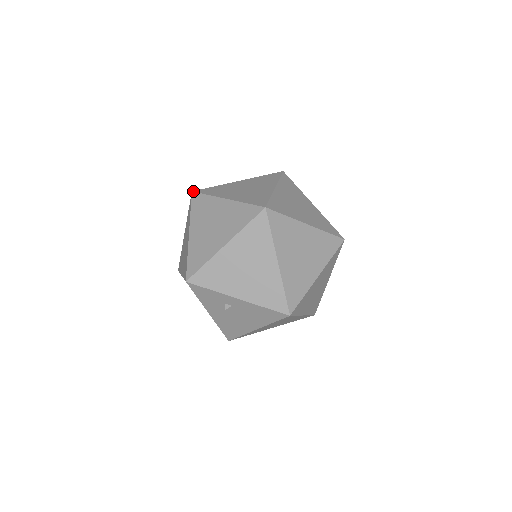
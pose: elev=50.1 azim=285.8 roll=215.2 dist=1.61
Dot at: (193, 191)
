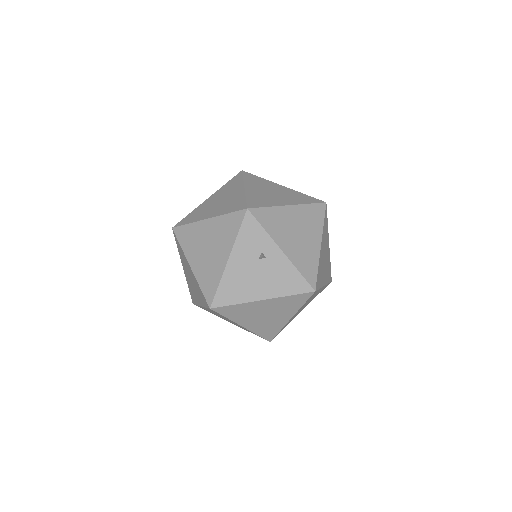
Dot at: occluded
